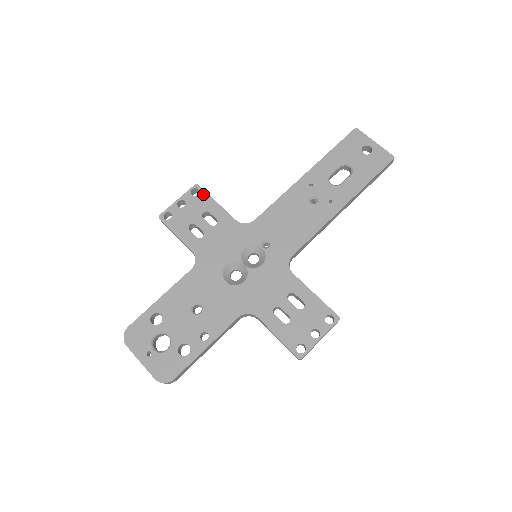
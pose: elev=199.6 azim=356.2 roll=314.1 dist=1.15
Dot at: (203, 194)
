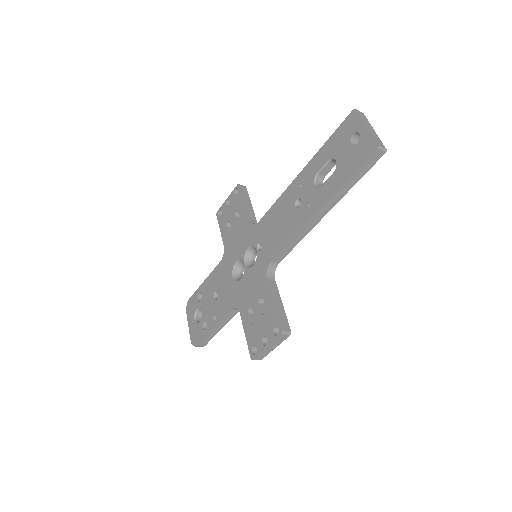
Dot at: (239, 194)
